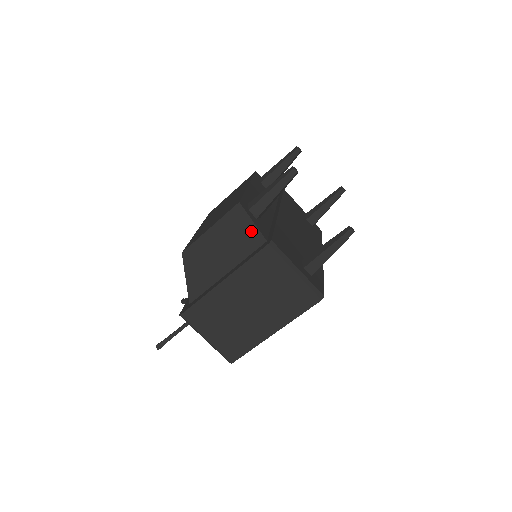
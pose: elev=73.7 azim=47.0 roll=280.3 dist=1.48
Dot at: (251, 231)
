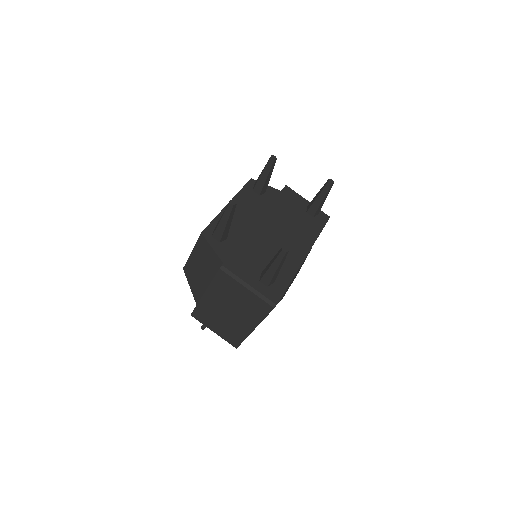
Dot at: (213, 255)
